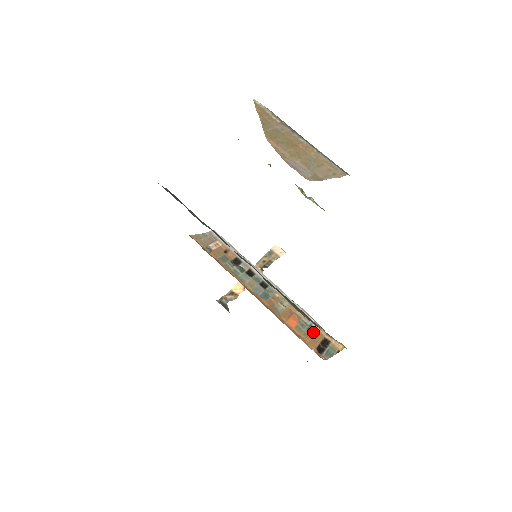
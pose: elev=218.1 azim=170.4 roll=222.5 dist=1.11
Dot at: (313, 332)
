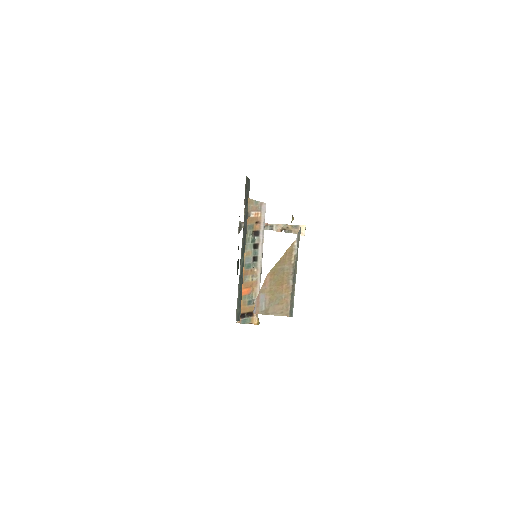
Dot at: (250, 304)
